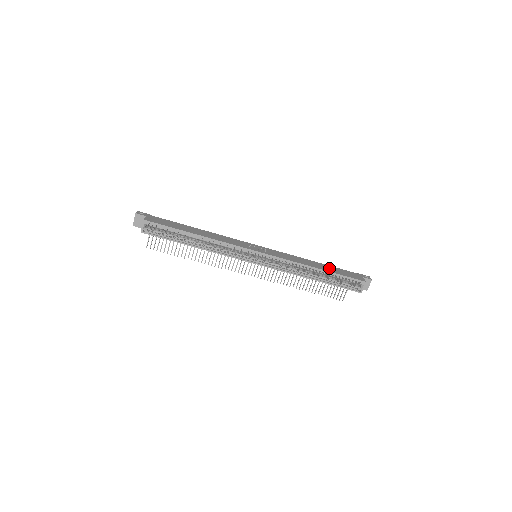
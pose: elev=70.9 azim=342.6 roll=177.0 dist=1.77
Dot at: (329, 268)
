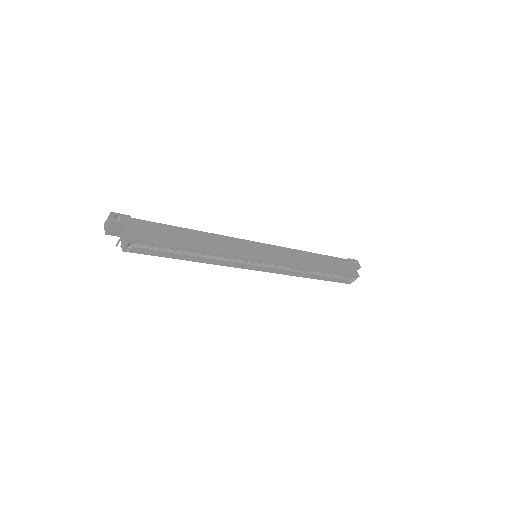
Dot at: (327, 263)
